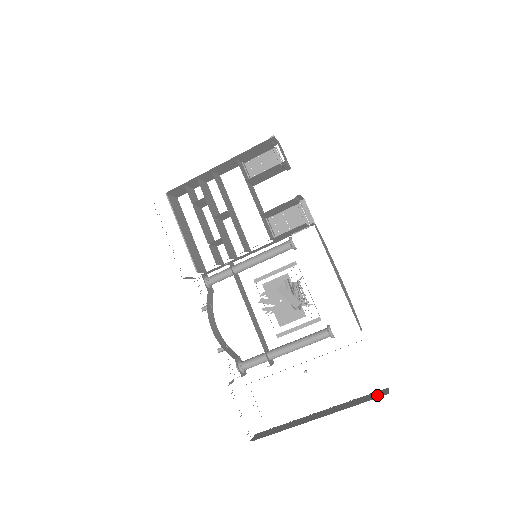
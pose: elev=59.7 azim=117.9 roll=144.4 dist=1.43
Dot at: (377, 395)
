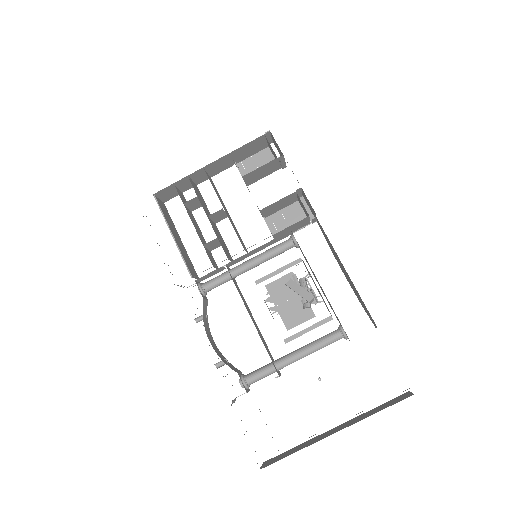
Dot at: (400, 398)
